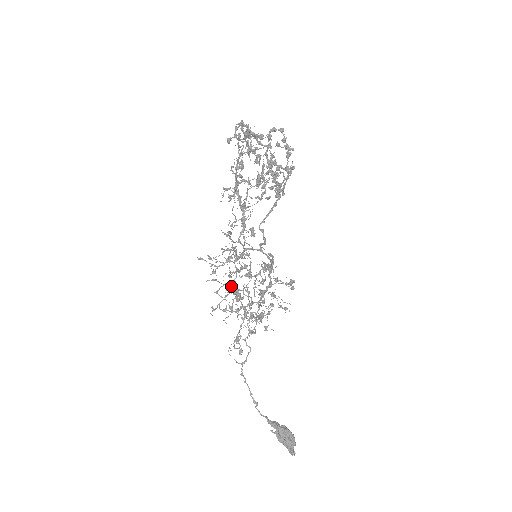
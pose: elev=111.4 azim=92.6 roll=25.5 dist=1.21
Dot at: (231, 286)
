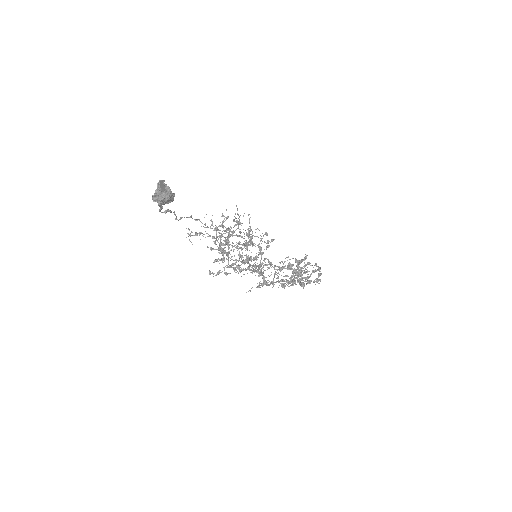
Dot at: (233, 233)
